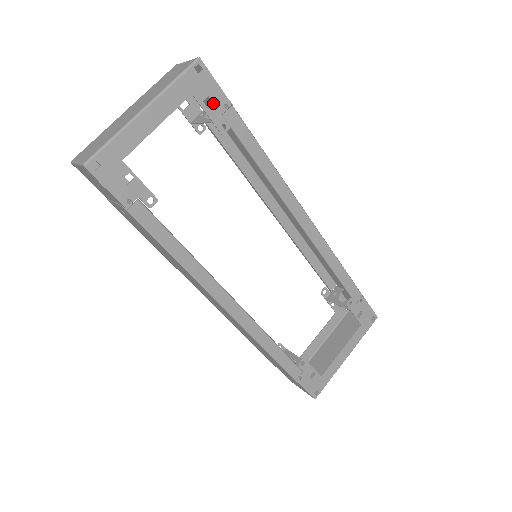
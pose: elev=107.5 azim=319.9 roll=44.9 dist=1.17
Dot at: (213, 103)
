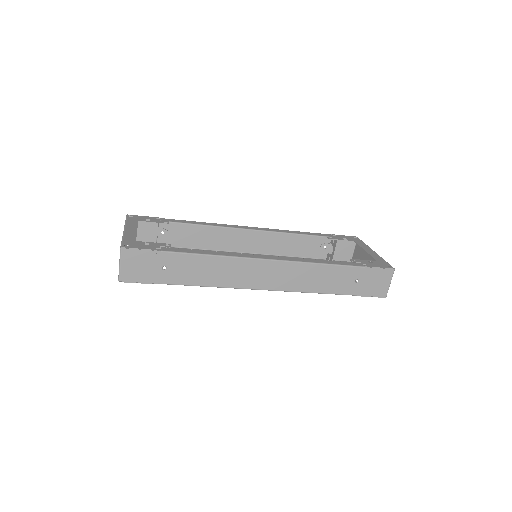
Dot at: (151, 220)
